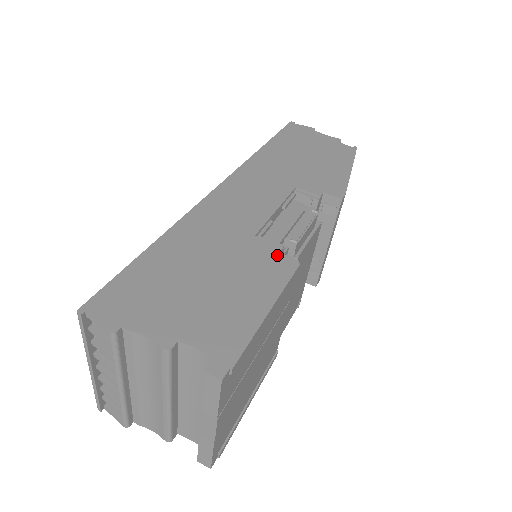
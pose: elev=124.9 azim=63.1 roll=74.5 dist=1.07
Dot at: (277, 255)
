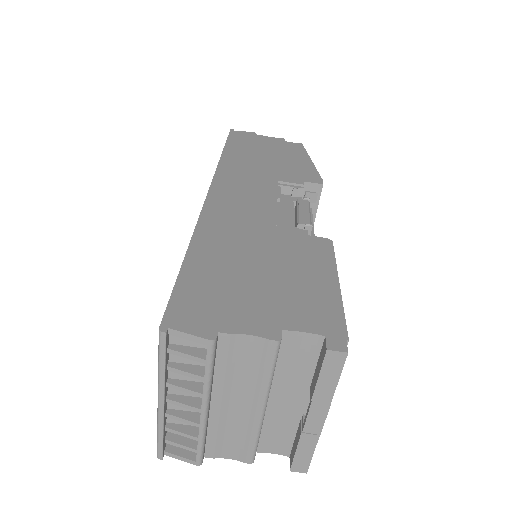
Dot at: (308, 238)
